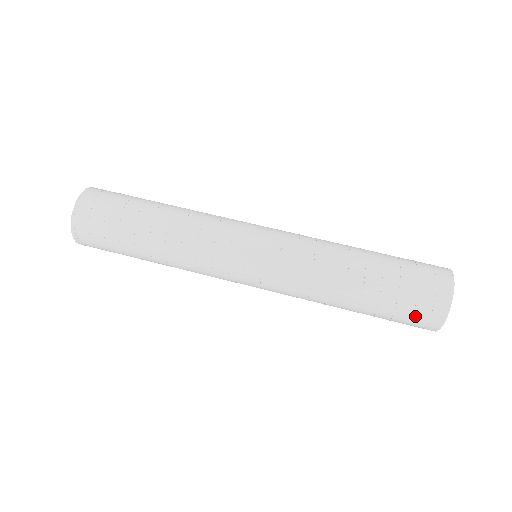
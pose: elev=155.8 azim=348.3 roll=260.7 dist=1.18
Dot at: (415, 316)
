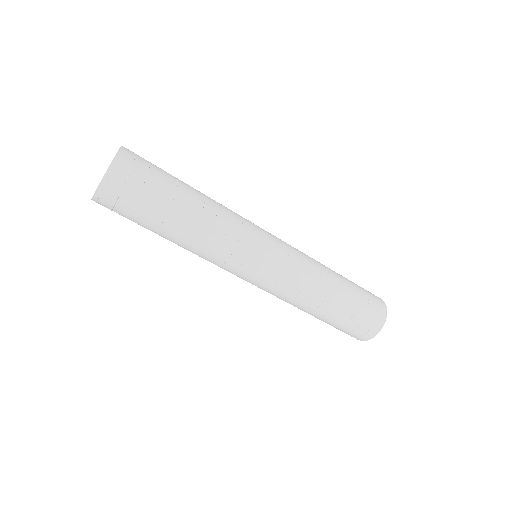
Dot at: (352, 333)
